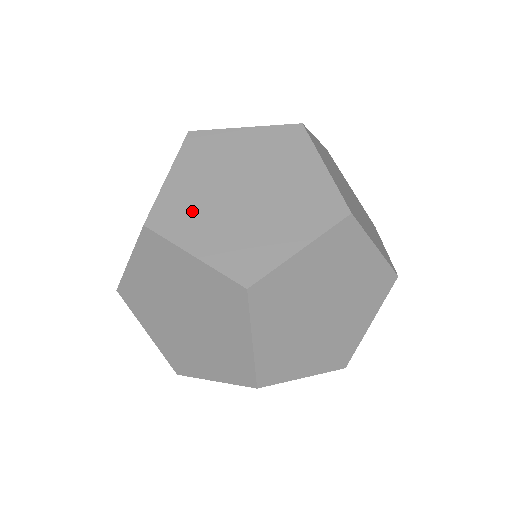
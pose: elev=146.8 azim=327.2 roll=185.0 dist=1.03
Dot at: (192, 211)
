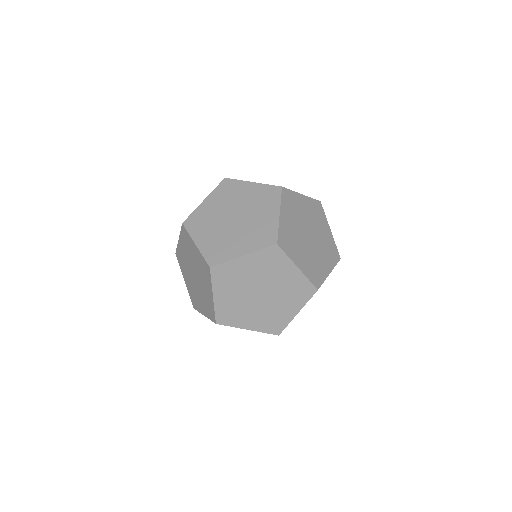
Dot at: (223, 244)
